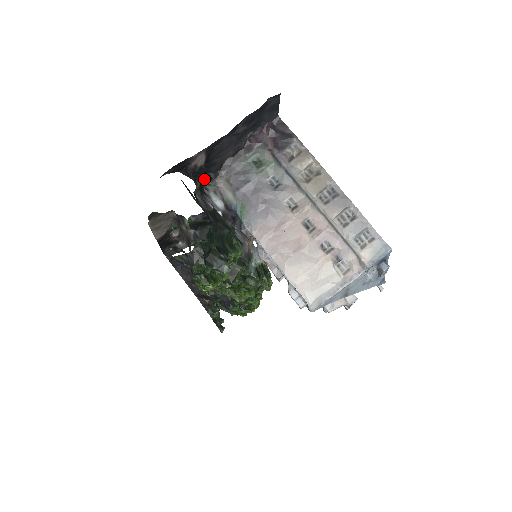
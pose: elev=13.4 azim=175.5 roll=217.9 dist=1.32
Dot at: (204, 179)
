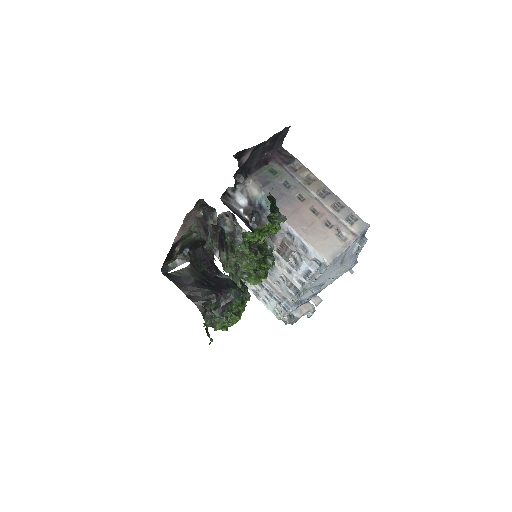
Dot at: (237, 179)
